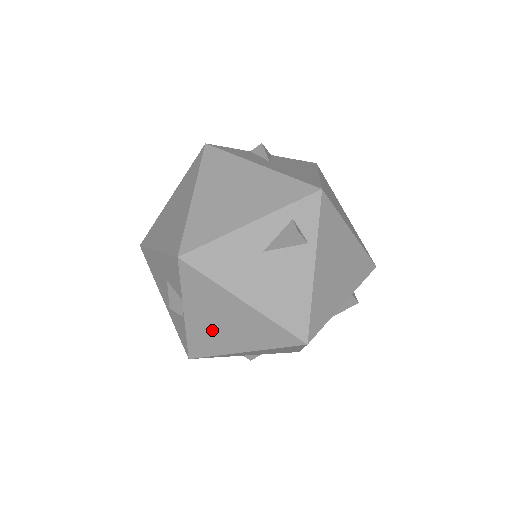
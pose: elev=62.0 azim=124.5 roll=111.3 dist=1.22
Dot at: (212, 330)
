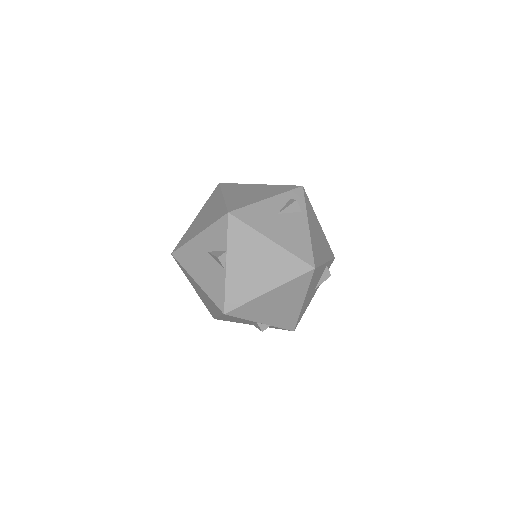
Dot at: (247, 275)
